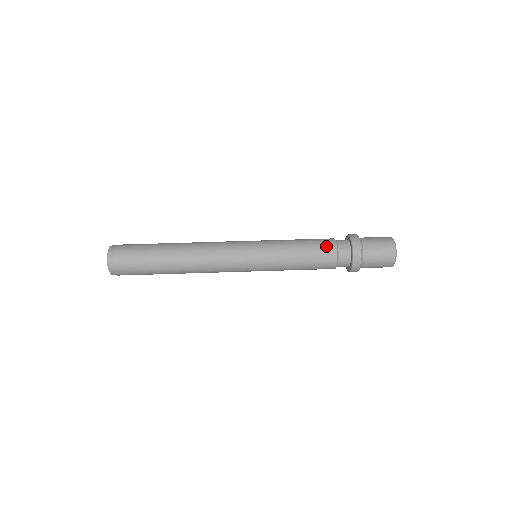
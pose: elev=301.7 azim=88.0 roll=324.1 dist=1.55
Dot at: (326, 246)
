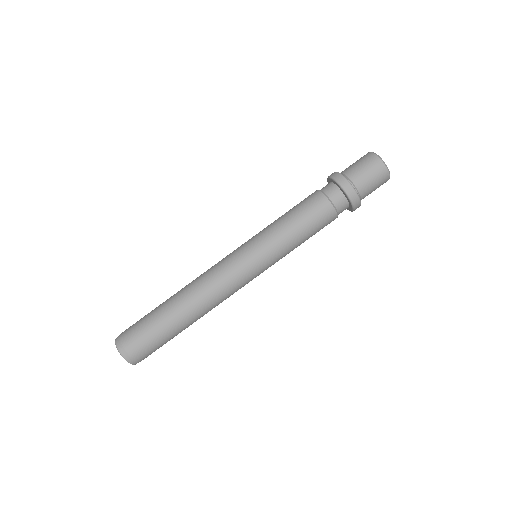
Dot at: (320, 209)
